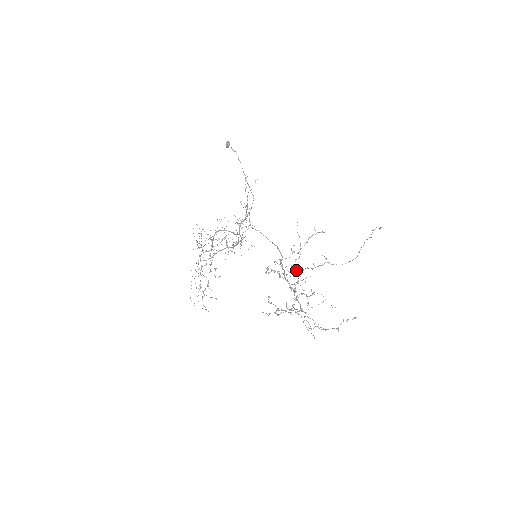
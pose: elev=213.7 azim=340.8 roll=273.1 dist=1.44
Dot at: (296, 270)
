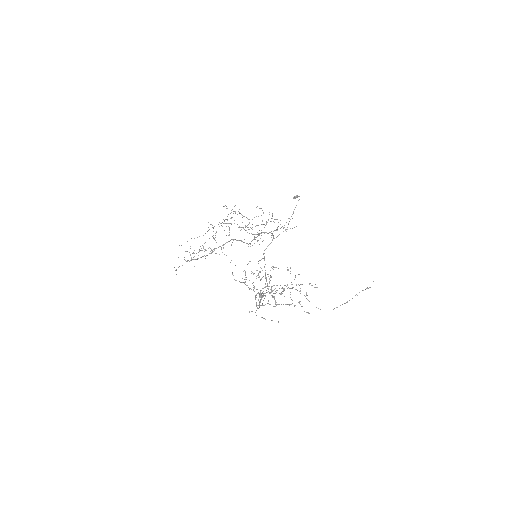
Dot at: occluded
